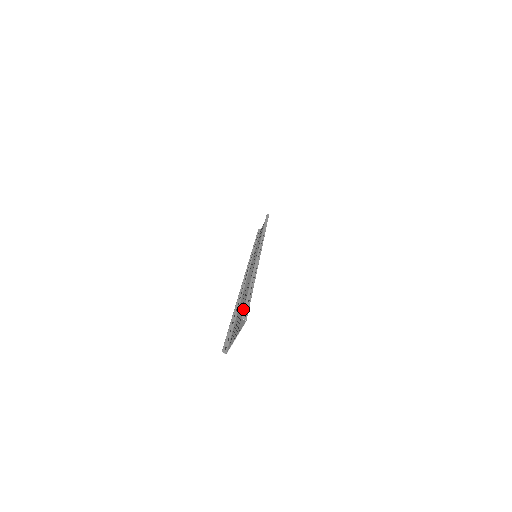
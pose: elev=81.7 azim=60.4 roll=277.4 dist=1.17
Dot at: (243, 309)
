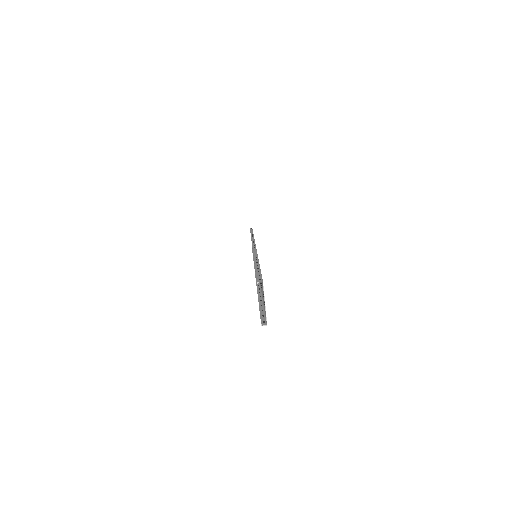
Dot at: (256, 278)
